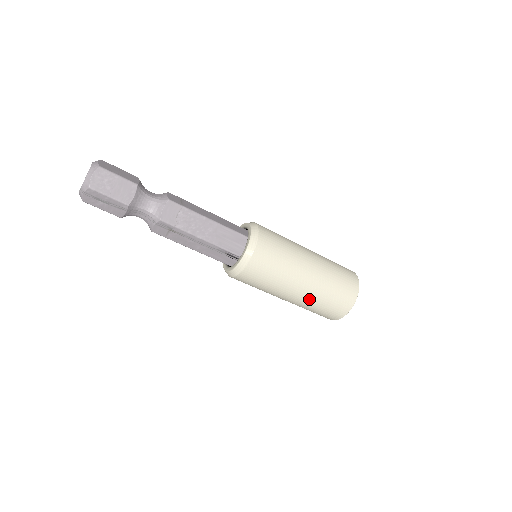
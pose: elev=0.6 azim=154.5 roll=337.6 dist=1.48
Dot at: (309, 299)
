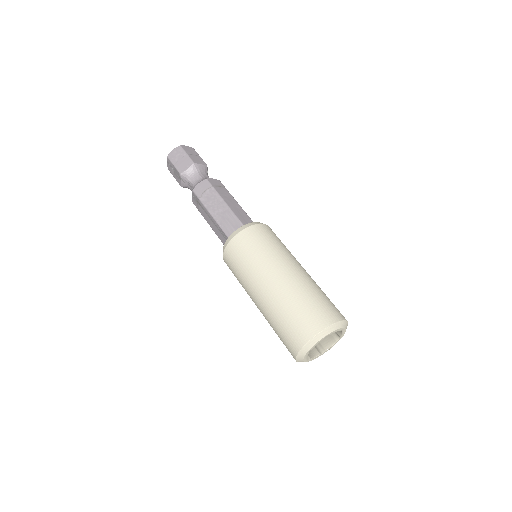
Dot at: (268, 311)
